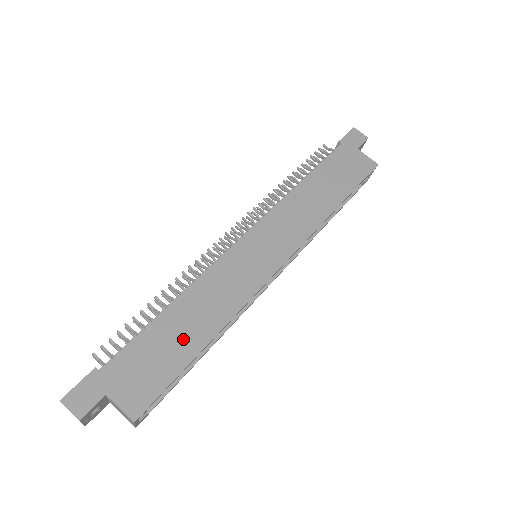
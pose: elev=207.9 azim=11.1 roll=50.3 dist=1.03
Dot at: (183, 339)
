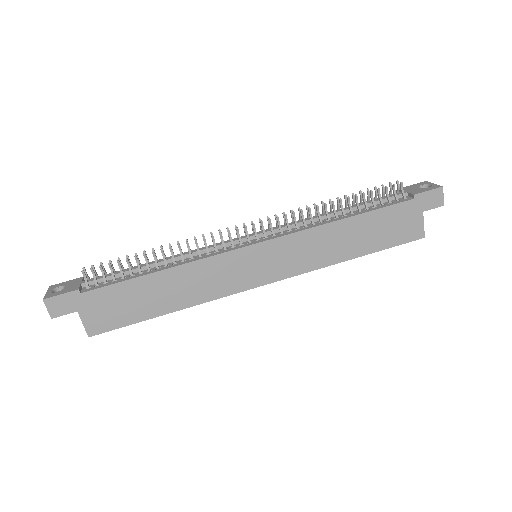
Dot at: (153, 301)
